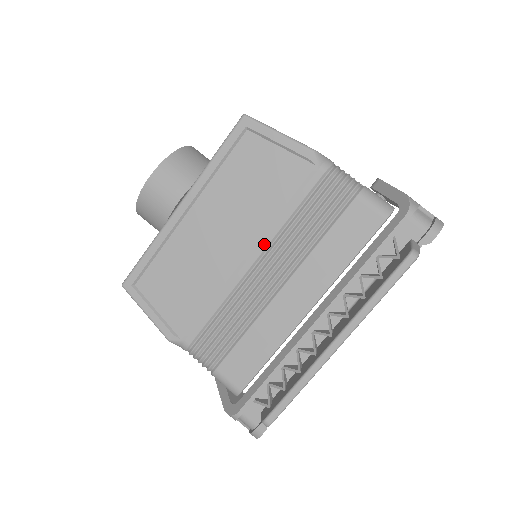
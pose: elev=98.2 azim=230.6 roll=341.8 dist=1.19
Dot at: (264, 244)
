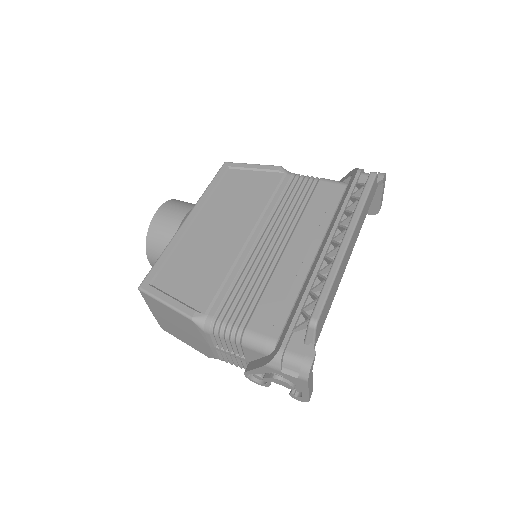
Dot at: (262, 224)
